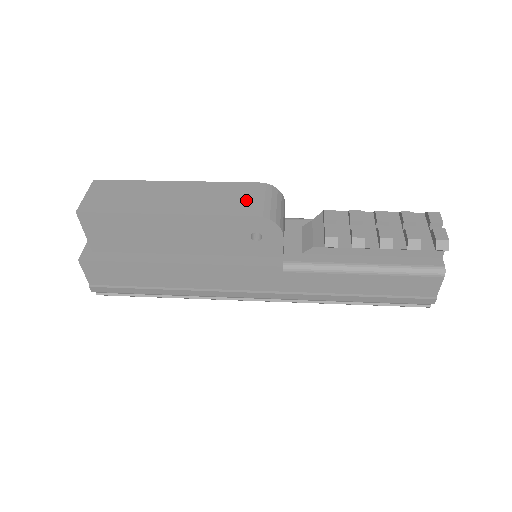
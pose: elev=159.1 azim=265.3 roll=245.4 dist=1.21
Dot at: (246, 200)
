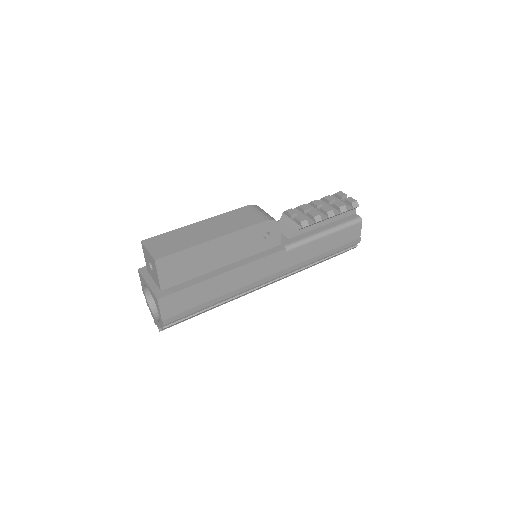
Dot at: (252, 216)
